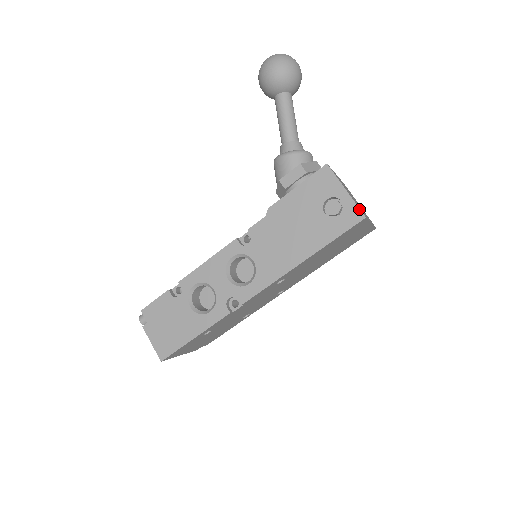
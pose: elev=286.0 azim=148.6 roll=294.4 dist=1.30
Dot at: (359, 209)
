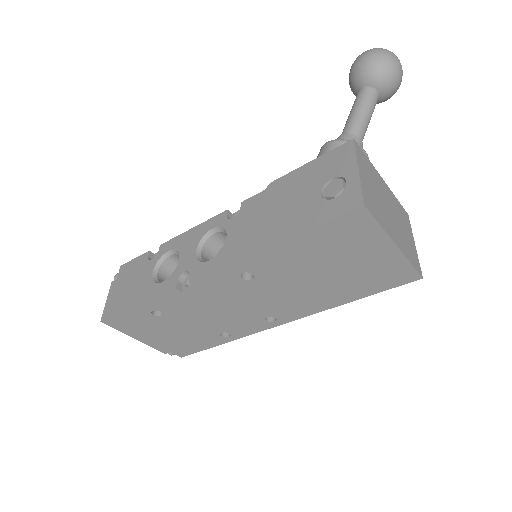
Dot at: (361, 193)
